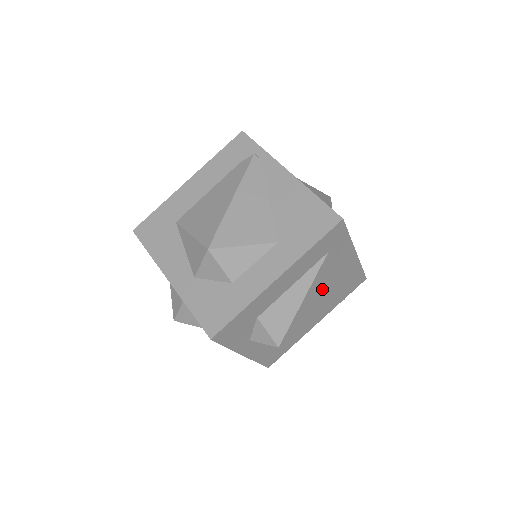
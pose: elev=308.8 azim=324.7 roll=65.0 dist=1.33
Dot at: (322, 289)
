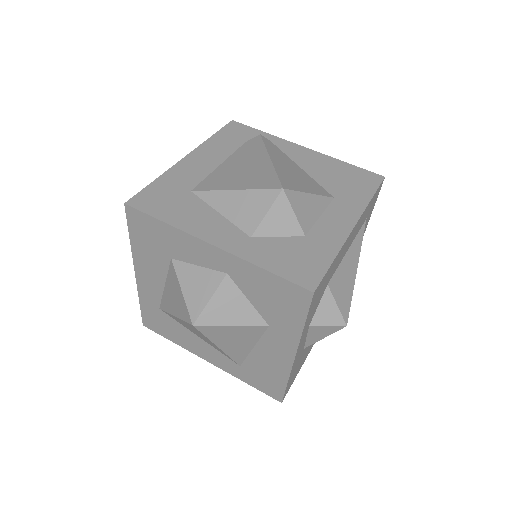
Dot at: occluded
